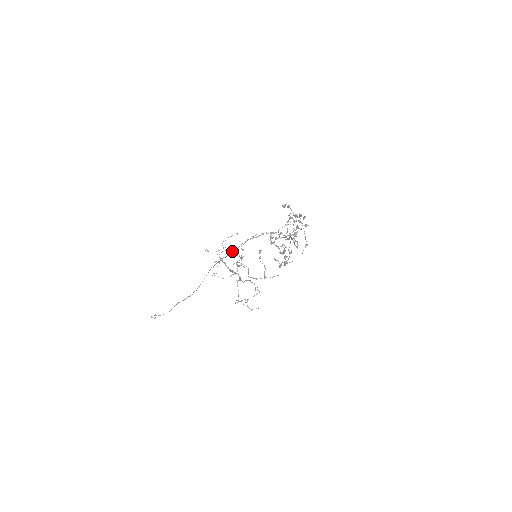
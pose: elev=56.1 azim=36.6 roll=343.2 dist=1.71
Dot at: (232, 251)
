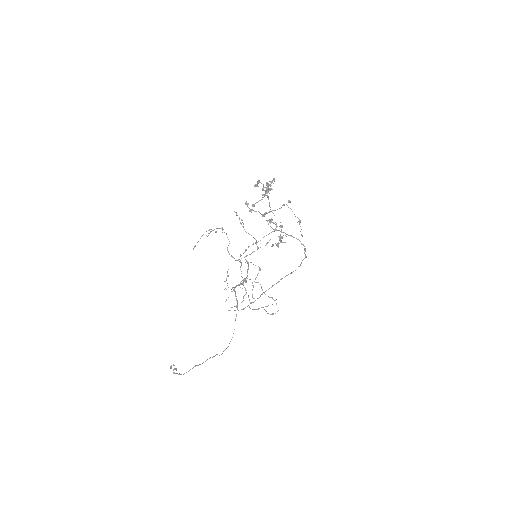
Dot at: (254, 301)
